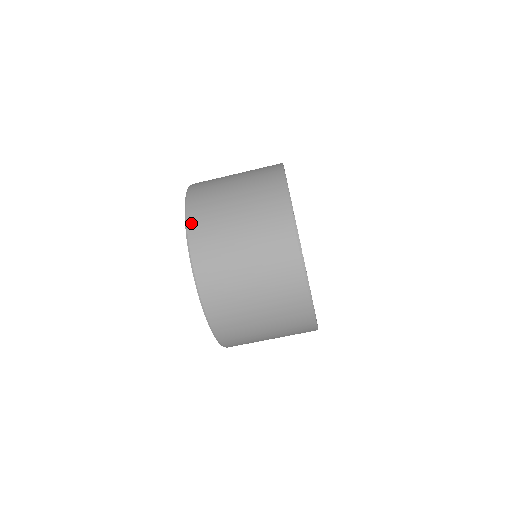
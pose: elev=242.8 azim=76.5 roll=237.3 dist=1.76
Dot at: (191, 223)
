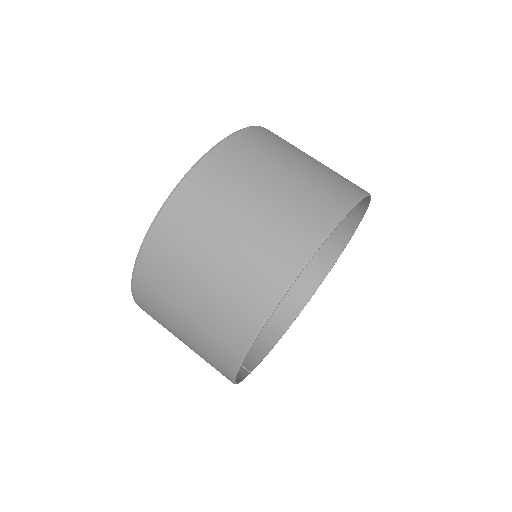
Dot at: occluded
